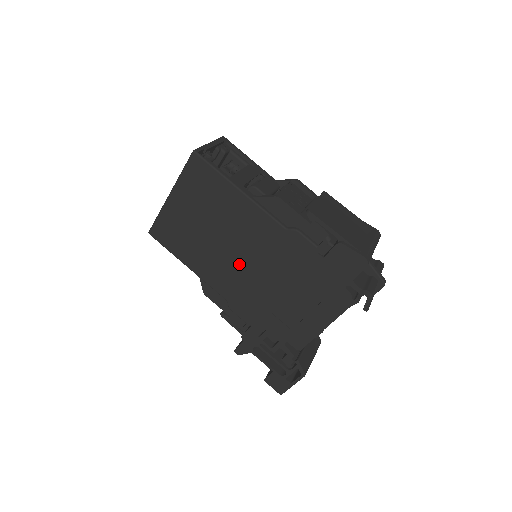
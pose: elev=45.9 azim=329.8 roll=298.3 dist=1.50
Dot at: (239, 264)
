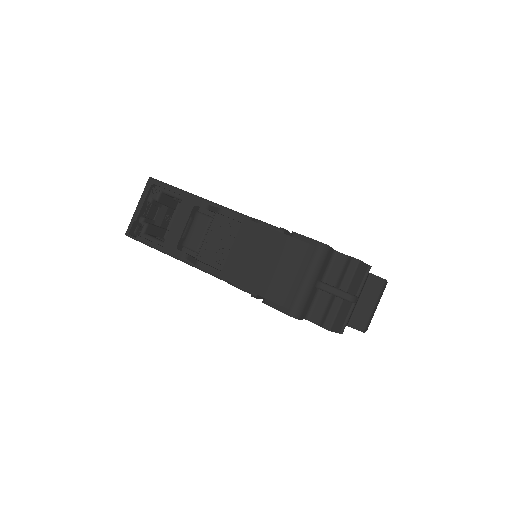
Dot at: occluded
